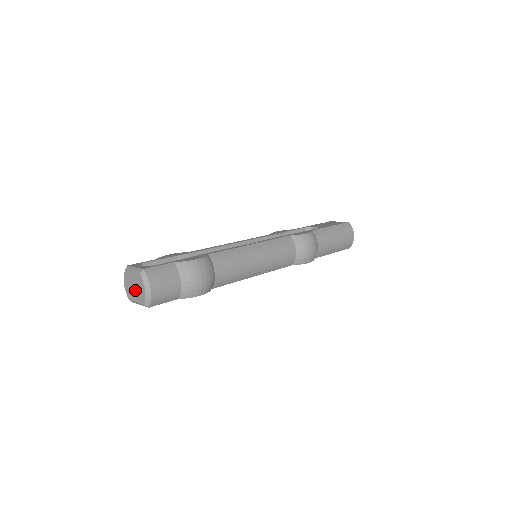
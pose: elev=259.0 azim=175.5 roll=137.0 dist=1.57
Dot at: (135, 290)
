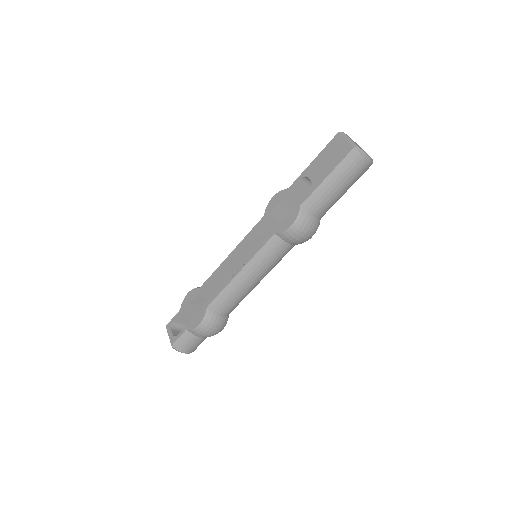
Dot at: occluded
